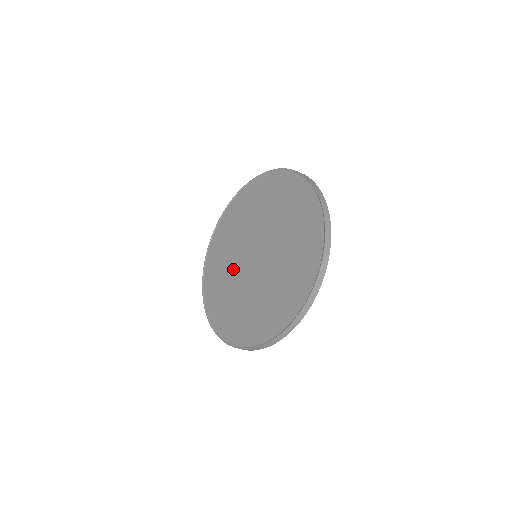
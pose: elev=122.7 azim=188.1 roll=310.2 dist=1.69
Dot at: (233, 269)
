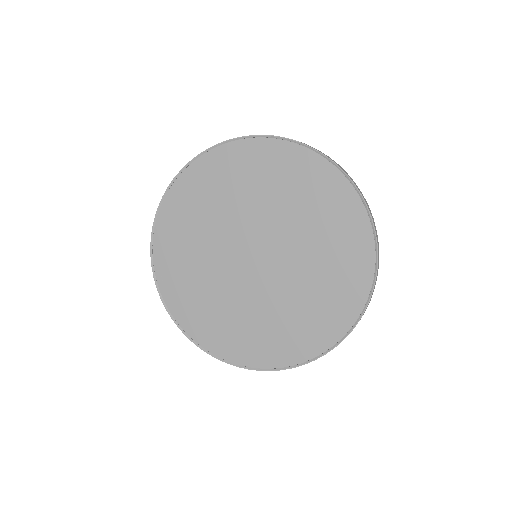
Dot at: (216, 240)
